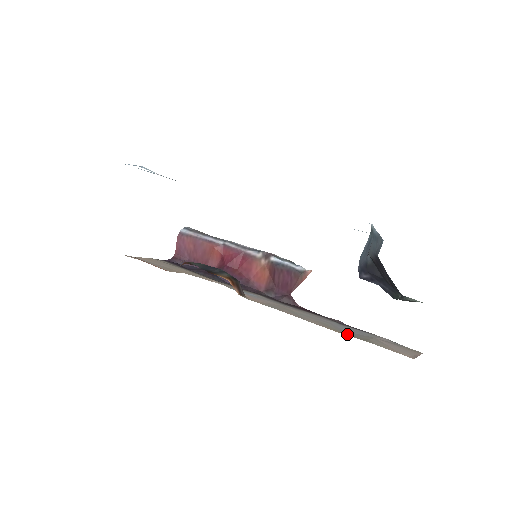
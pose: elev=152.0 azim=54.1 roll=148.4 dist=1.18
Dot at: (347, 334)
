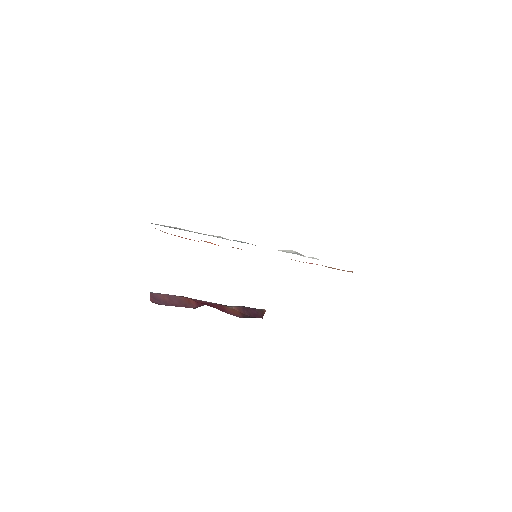
Dot at: occluded
